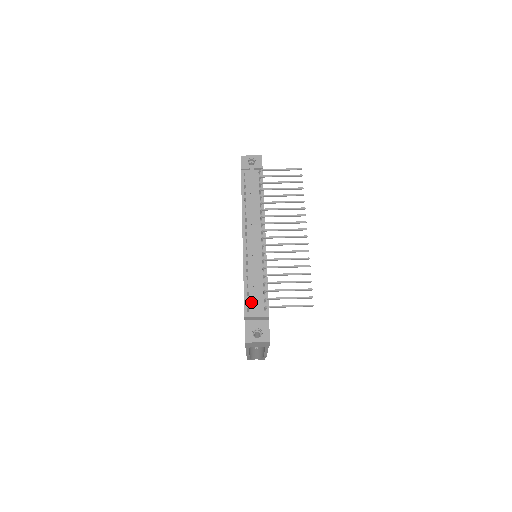
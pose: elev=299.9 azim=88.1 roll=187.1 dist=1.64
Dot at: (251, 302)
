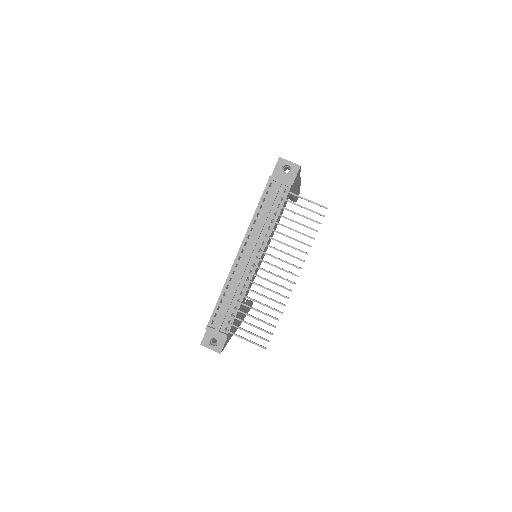
Dot at: (218, 317)
